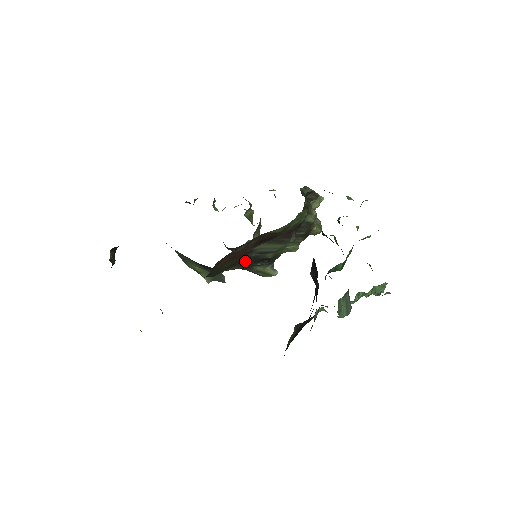
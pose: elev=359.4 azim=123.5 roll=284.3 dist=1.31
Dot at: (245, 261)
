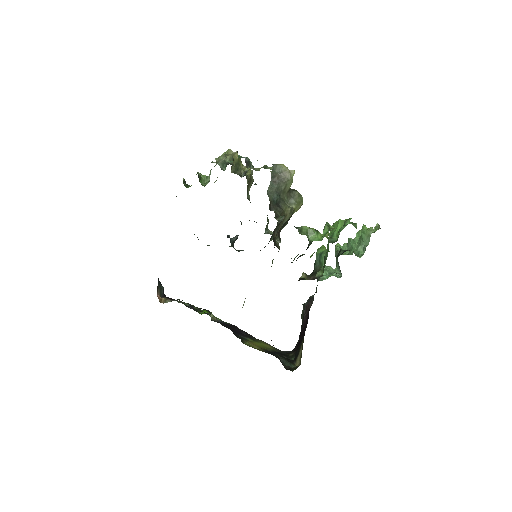
Dot at: occluded
